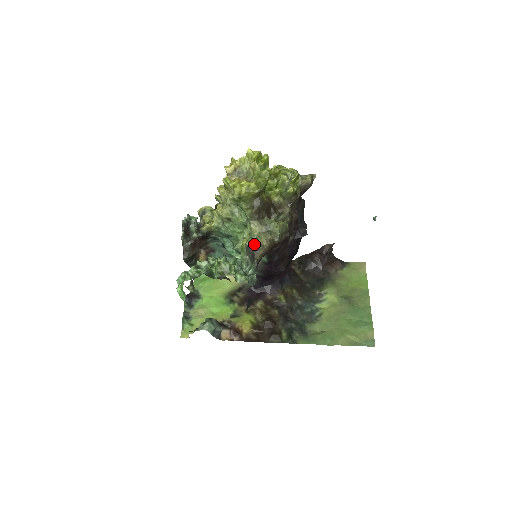
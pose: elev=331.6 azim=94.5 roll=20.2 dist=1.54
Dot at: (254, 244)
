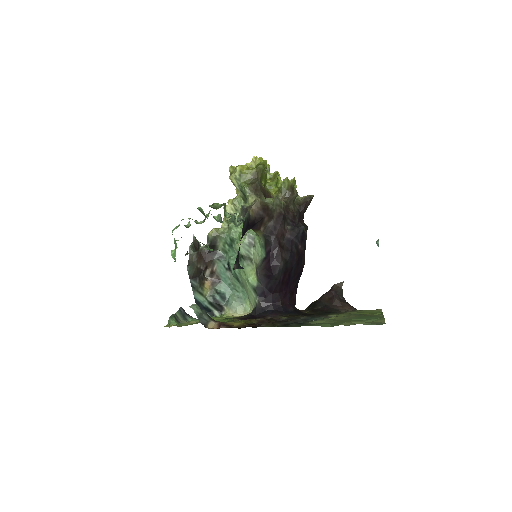
Dot at: (248, 205)
